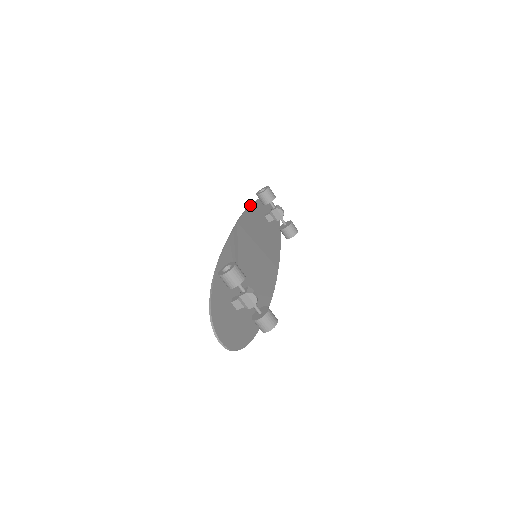
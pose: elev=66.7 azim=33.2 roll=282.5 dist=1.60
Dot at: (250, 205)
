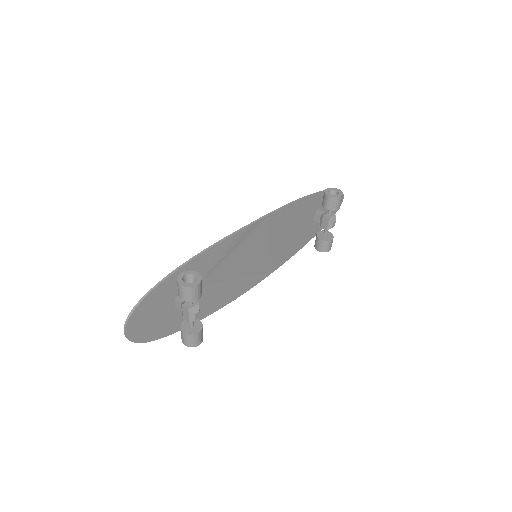
Dot at: (307, 197)
